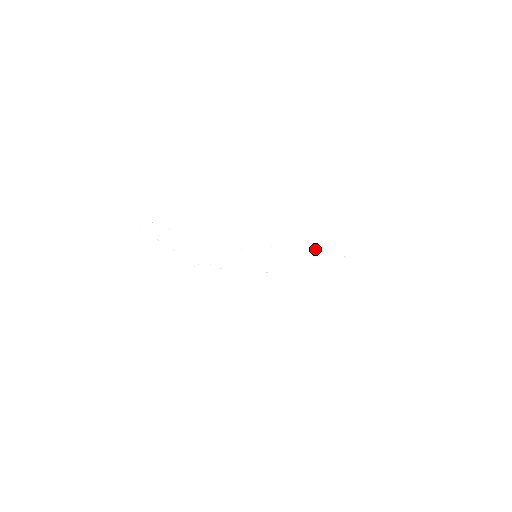
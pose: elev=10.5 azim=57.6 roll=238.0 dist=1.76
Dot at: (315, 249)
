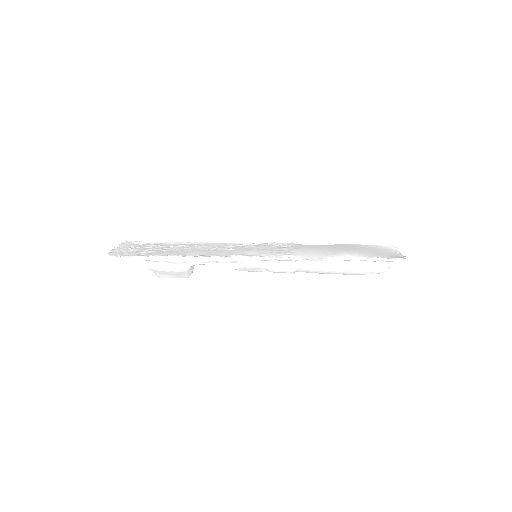
Dot at: (345, 245)
